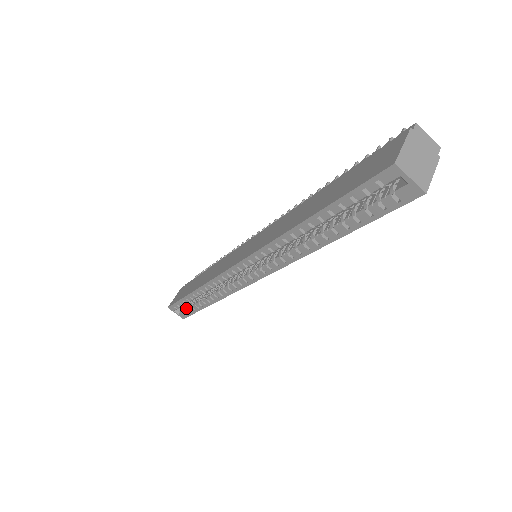
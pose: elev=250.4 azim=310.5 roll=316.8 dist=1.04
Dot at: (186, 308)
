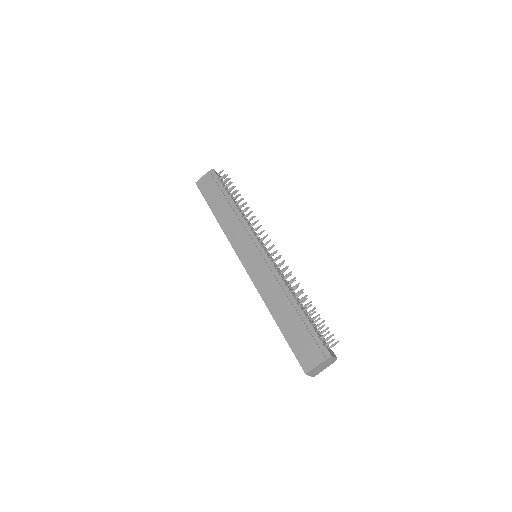
Dot at: occluded
